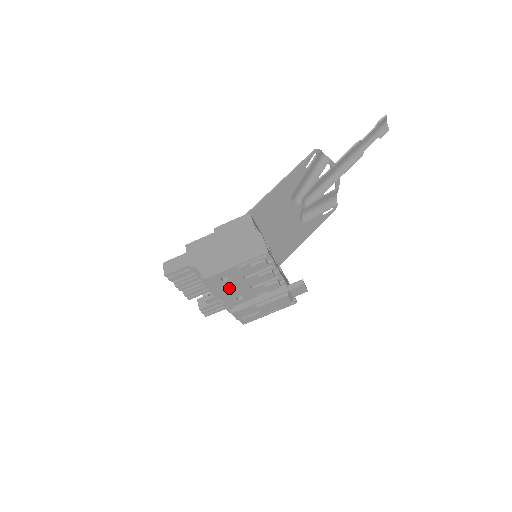
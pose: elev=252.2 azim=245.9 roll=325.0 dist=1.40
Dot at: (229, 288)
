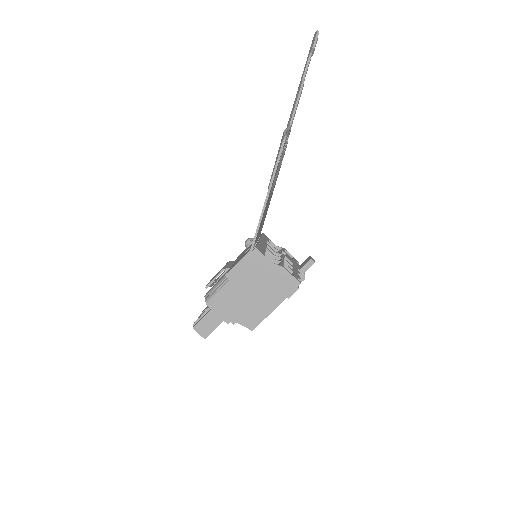
Dot at: occluded
